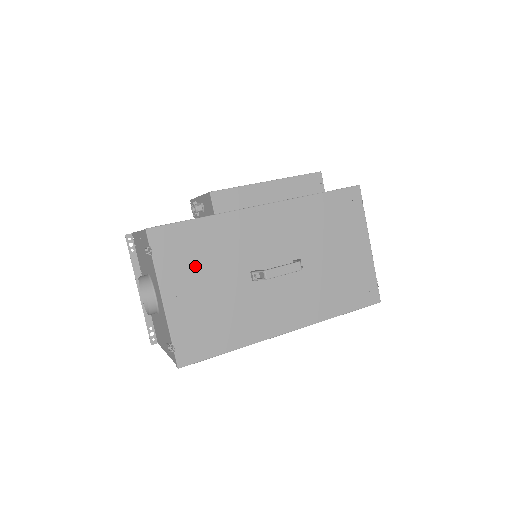
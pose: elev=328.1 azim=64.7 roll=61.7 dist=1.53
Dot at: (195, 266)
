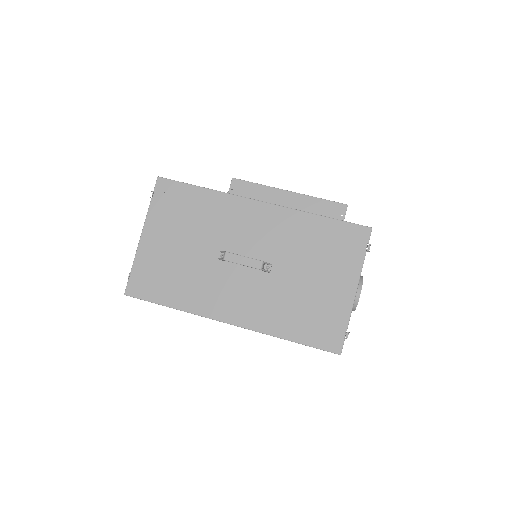
Dot at: (179, 223)
